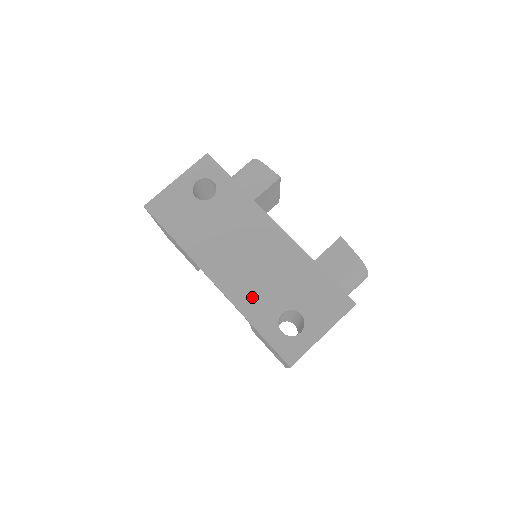
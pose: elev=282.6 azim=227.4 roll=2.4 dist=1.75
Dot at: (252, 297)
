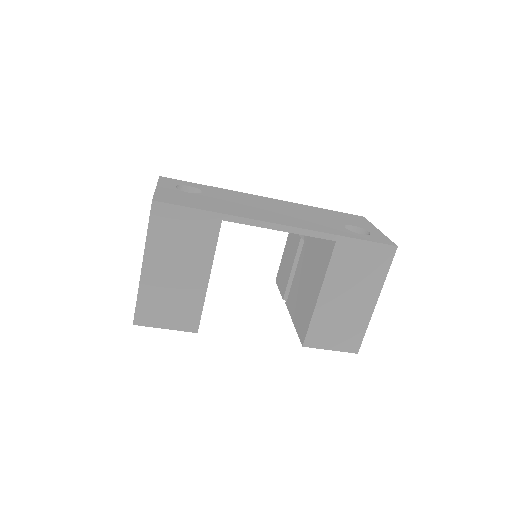
Dot at: (317, 225)
